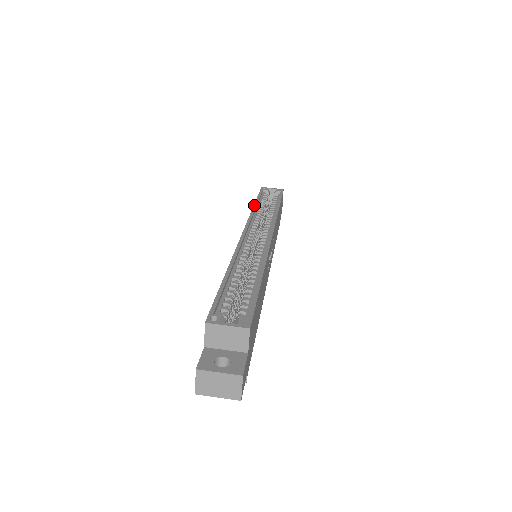
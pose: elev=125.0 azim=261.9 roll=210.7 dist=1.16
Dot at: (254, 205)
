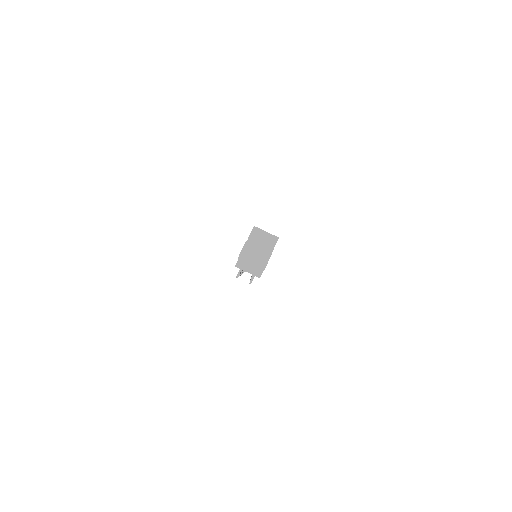
Dot at: occluded
